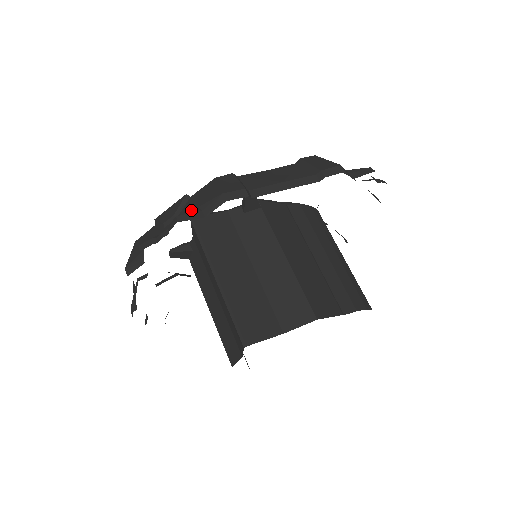
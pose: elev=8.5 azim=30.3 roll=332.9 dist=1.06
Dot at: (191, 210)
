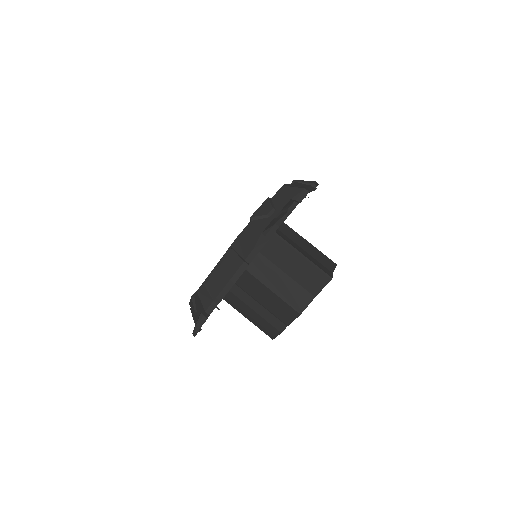
Dot at: (292, 200)
